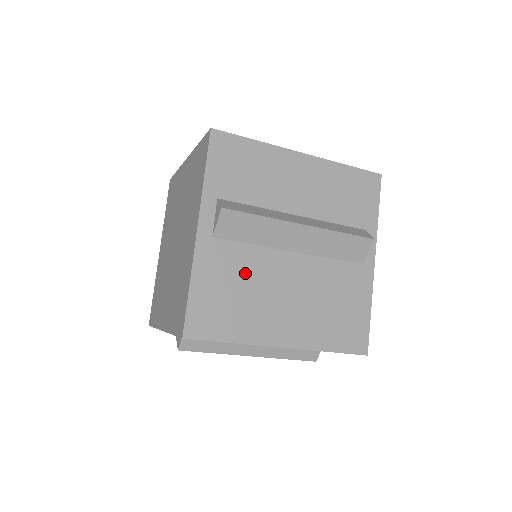
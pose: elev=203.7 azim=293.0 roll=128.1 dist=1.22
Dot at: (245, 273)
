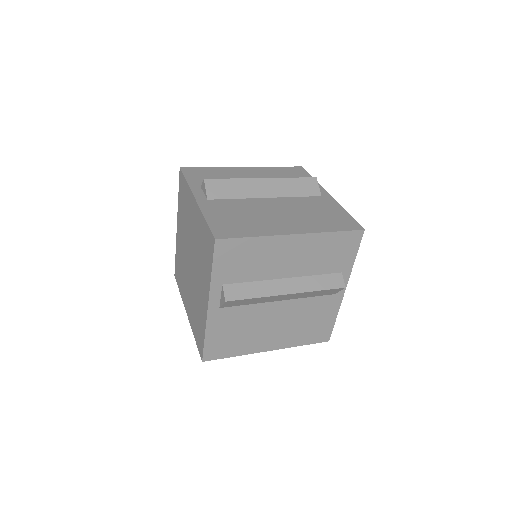
Dot at: (244, 321)
